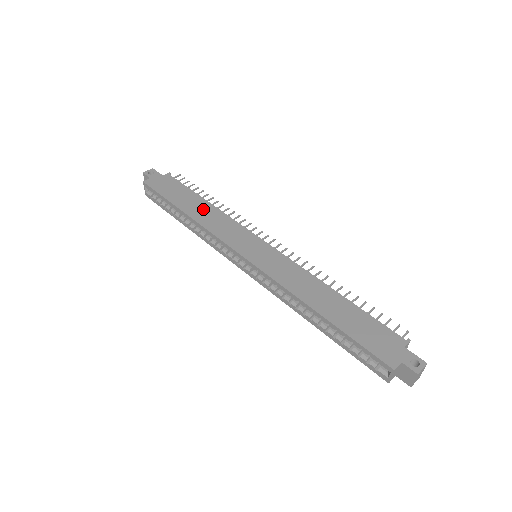
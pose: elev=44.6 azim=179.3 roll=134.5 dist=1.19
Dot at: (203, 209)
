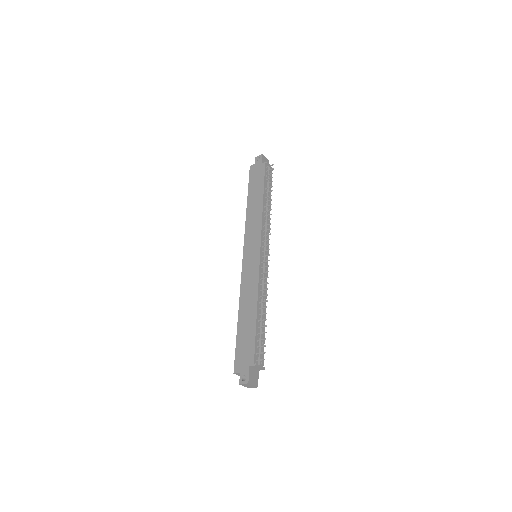
Dot at: (256, 205)
